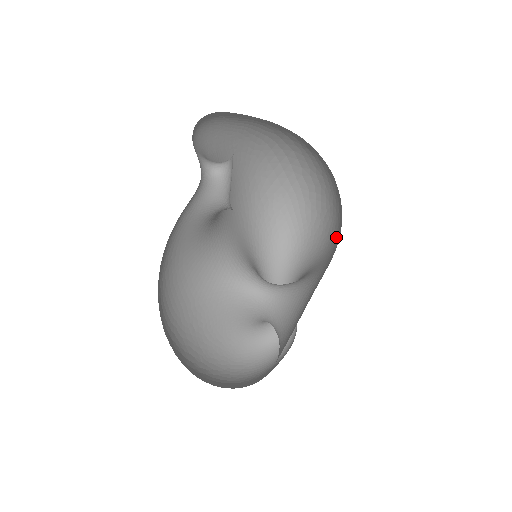
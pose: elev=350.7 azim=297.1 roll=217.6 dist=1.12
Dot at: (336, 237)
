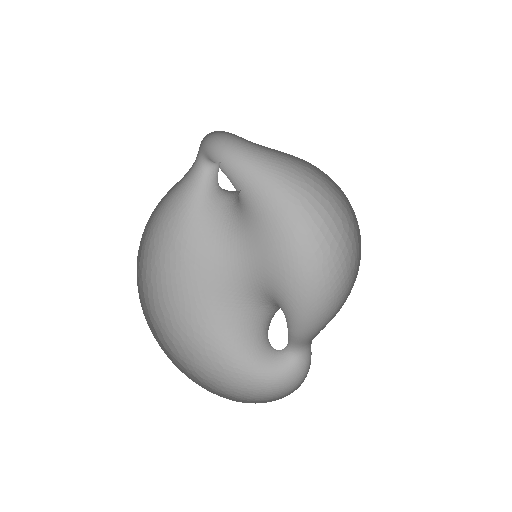
Dot at: occluded
